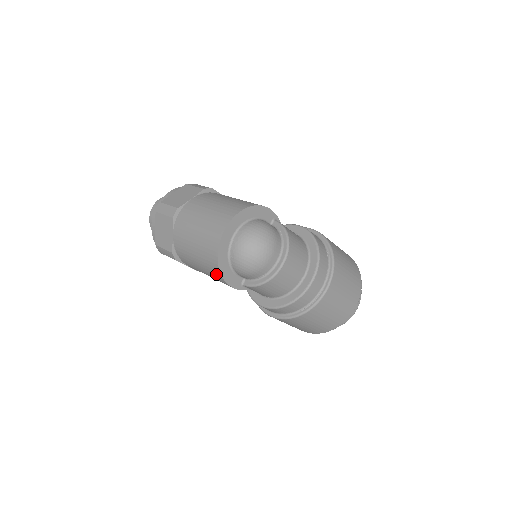
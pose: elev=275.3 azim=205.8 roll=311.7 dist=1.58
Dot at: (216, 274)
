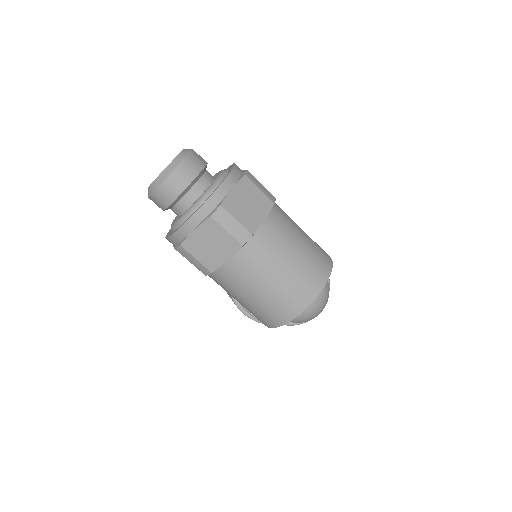
Dot at: (267, 321)
